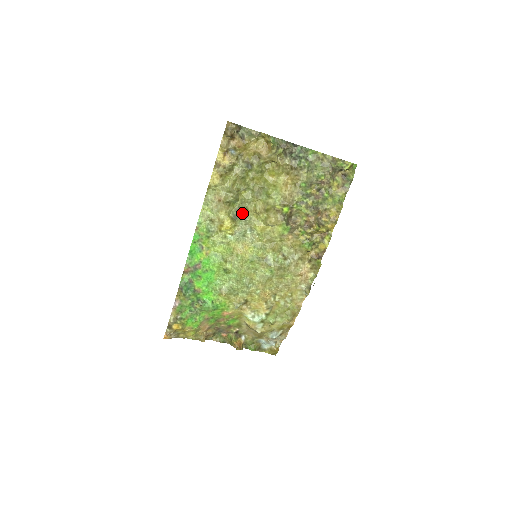
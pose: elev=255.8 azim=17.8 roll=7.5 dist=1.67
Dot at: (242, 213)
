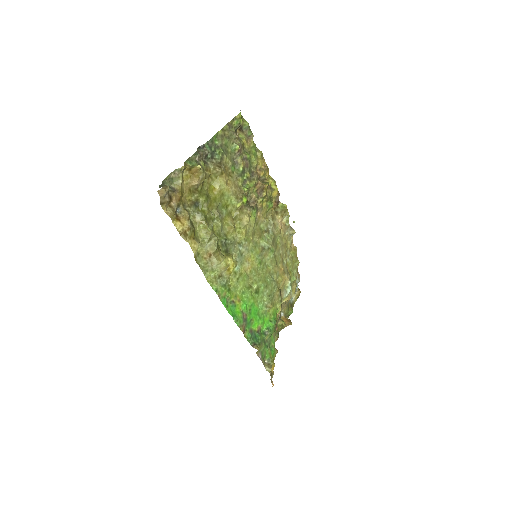
Dot at: (226, 243)
